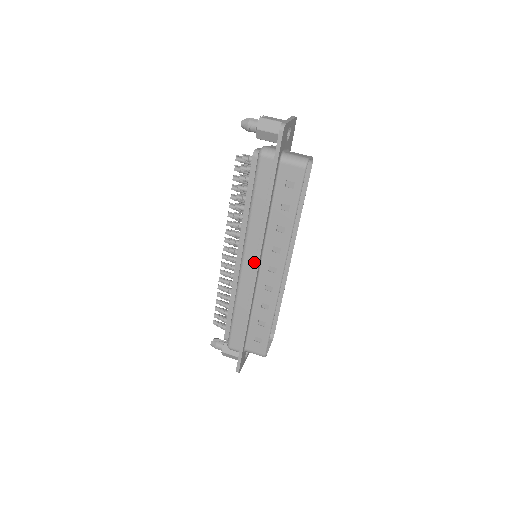
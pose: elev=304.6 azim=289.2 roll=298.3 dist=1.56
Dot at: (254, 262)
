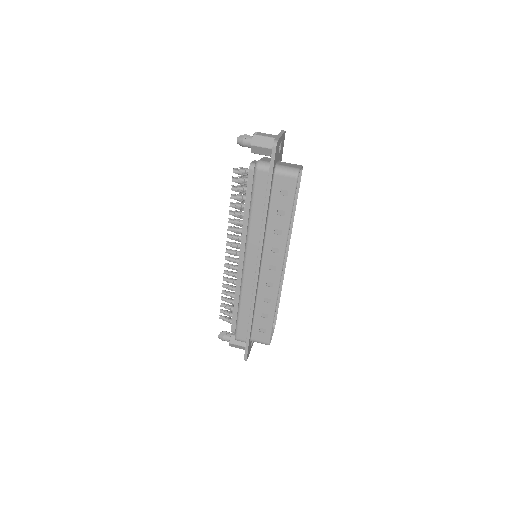
Dot at: (255, 262)
